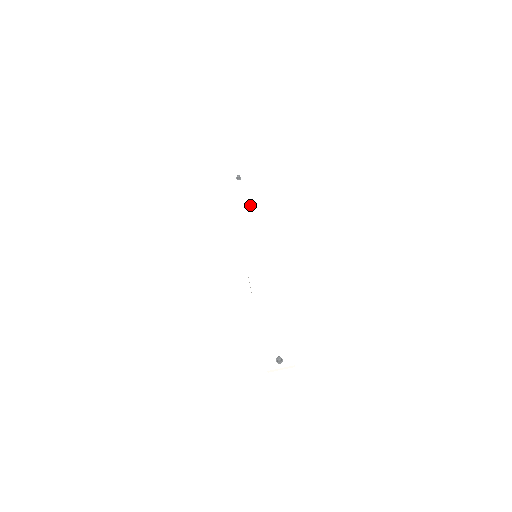
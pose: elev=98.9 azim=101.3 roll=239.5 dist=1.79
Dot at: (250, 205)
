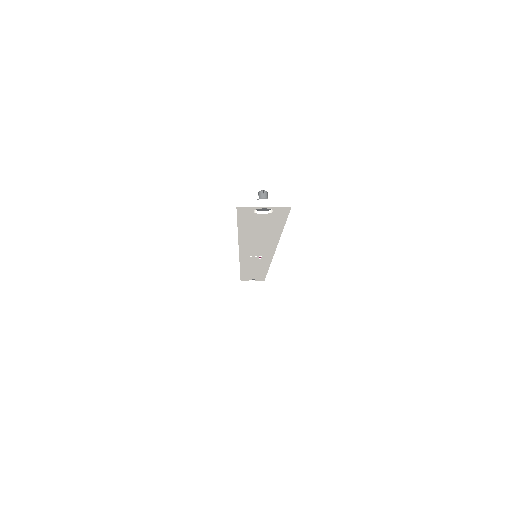
Dot at: occluded
